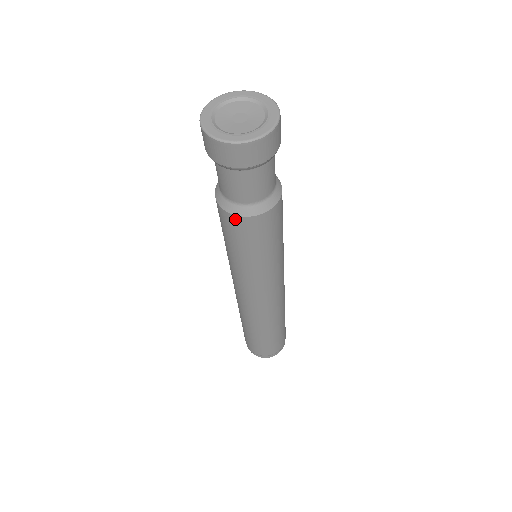
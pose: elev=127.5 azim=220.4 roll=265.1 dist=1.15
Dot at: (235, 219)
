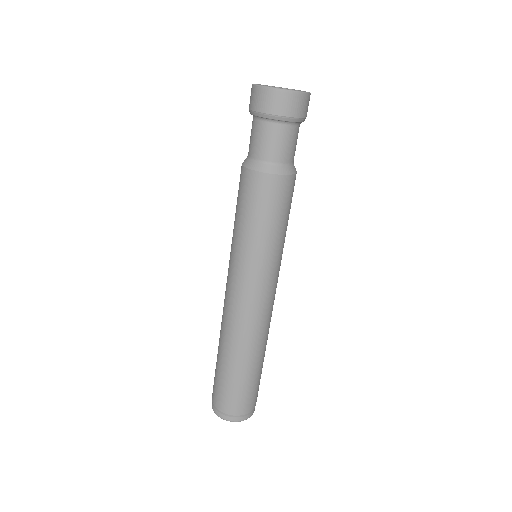
Dot at: (242, 171)
